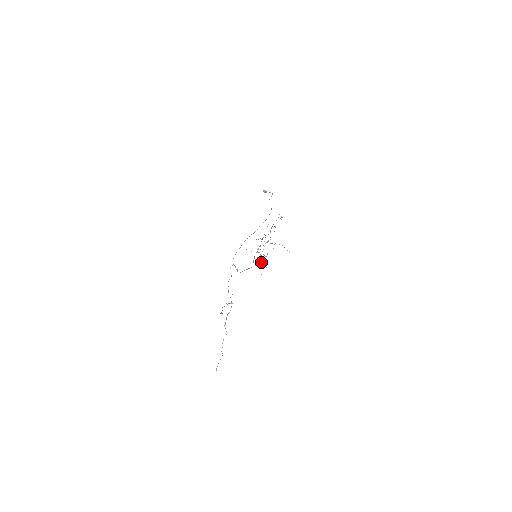
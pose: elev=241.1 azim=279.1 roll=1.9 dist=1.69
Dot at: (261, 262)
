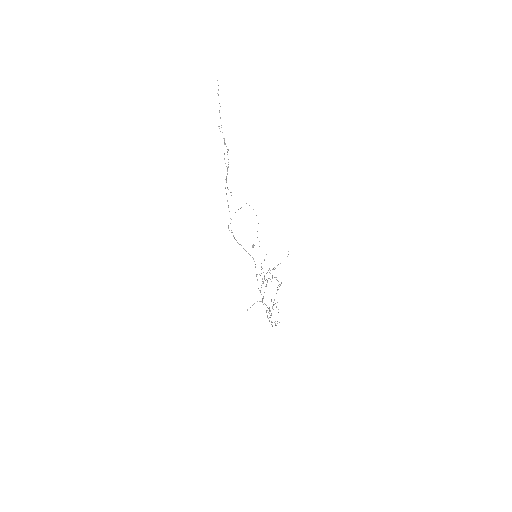
Dot at: occluded
